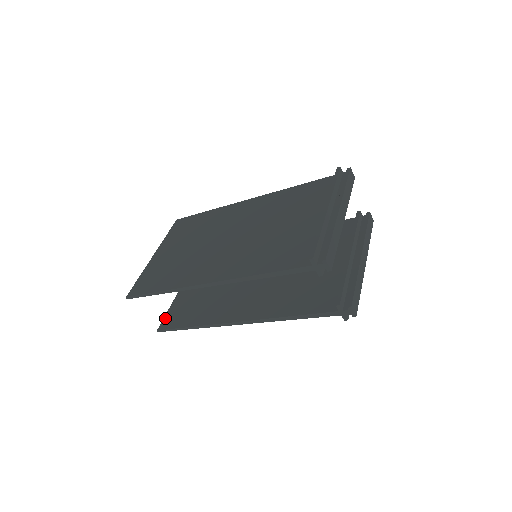
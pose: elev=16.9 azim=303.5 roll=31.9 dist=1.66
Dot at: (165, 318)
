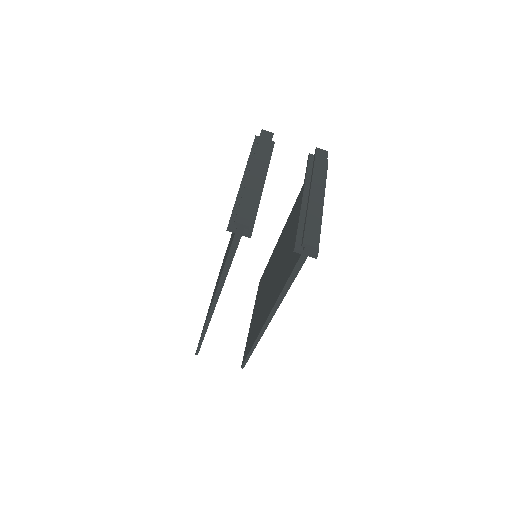
Dot at: (244, 354)
